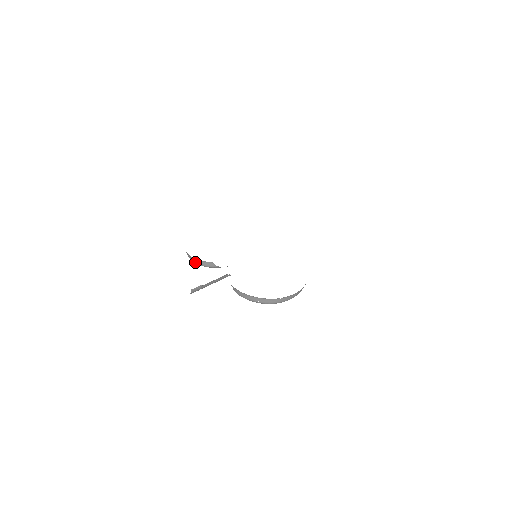
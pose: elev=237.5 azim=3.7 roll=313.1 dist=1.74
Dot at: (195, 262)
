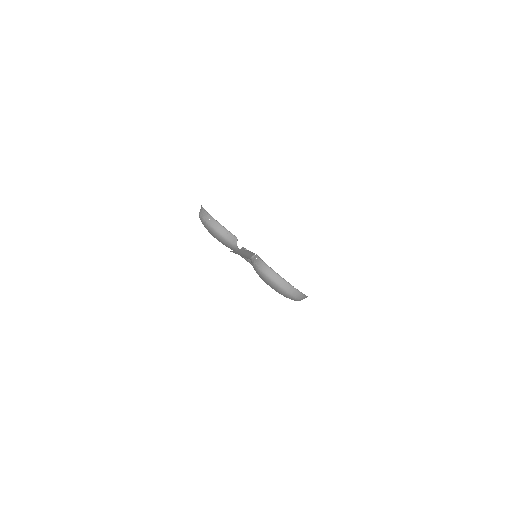
Dot at: (218, 230)
